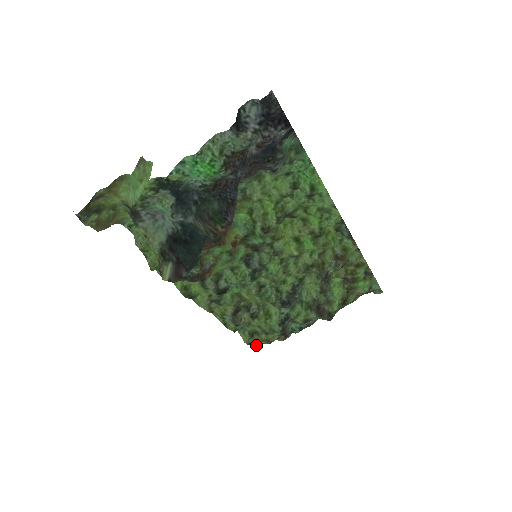
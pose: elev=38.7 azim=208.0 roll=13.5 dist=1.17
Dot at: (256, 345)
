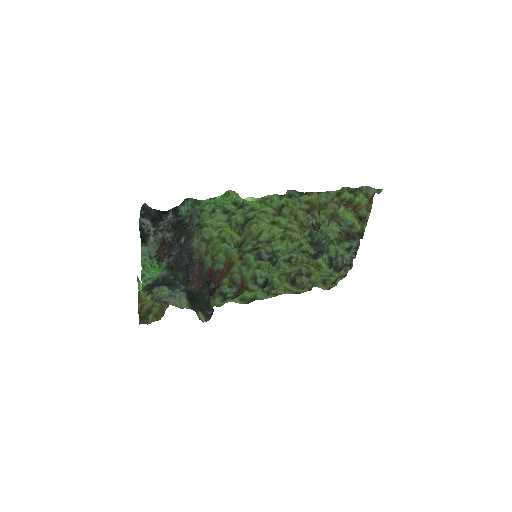
Dot at: (335, 285)
